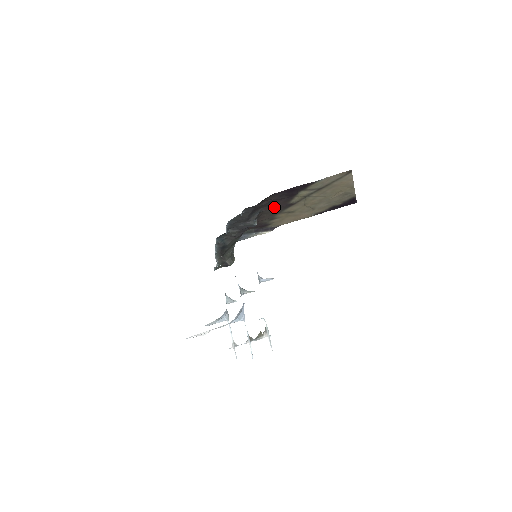
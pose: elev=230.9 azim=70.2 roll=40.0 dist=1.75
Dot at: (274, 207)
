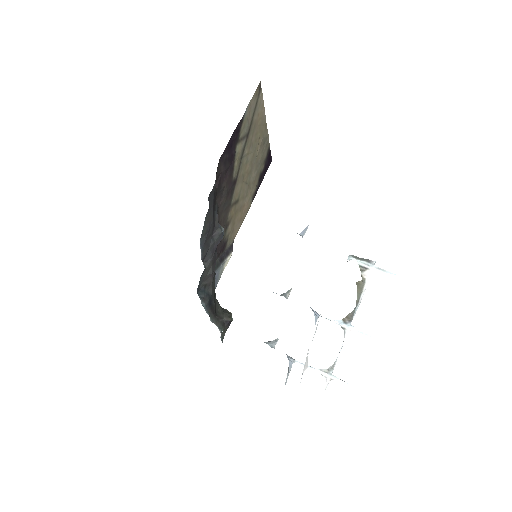
Dot at: (224, 195)
